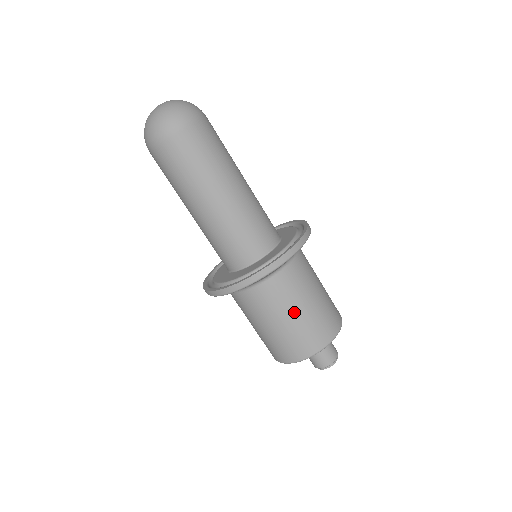
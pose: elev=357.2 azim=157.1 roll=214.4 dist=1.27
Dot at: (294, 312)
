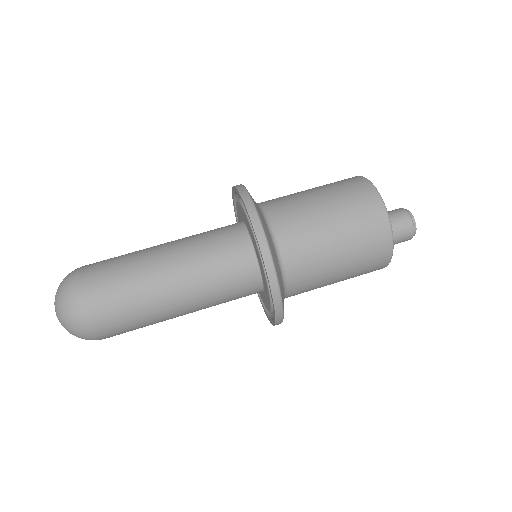
Dot at: (334, 282)
